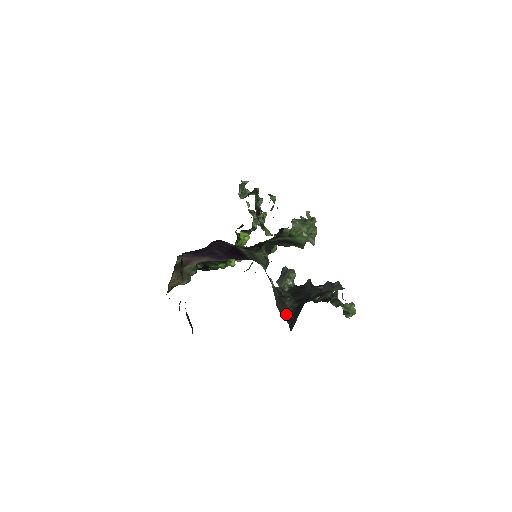
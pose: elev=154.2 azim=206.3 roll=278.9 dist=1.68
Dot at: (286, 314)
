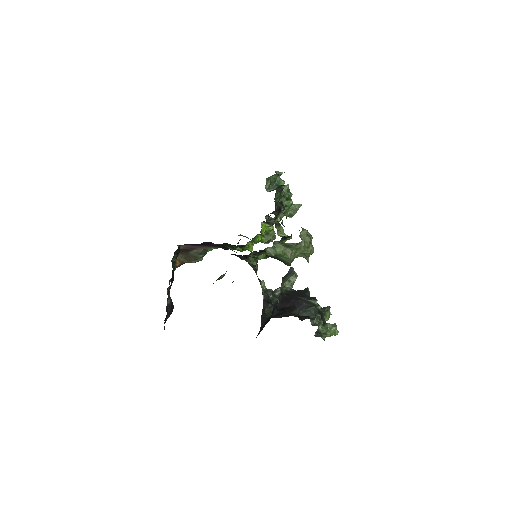
Dot at: (262, 319)
